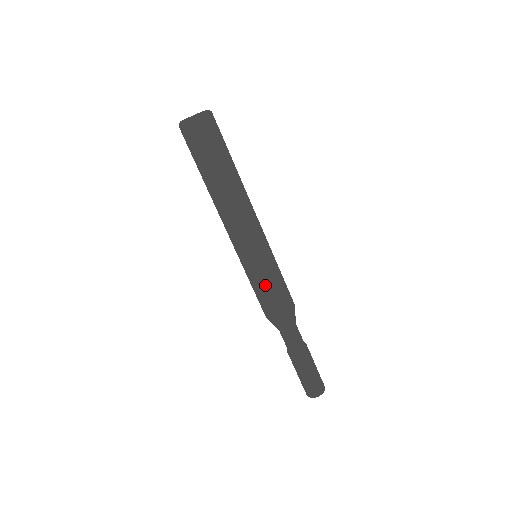
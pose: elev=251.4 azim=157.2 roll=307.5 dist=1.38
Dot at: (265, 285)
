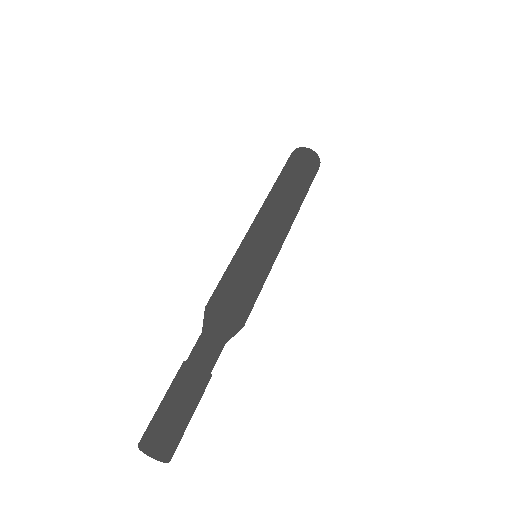
Dot at: (258, 274)
